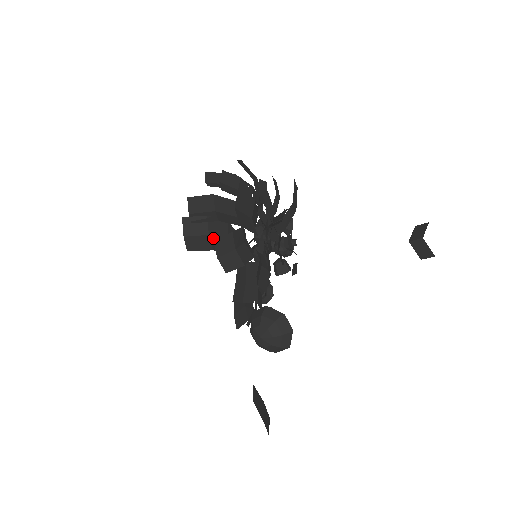
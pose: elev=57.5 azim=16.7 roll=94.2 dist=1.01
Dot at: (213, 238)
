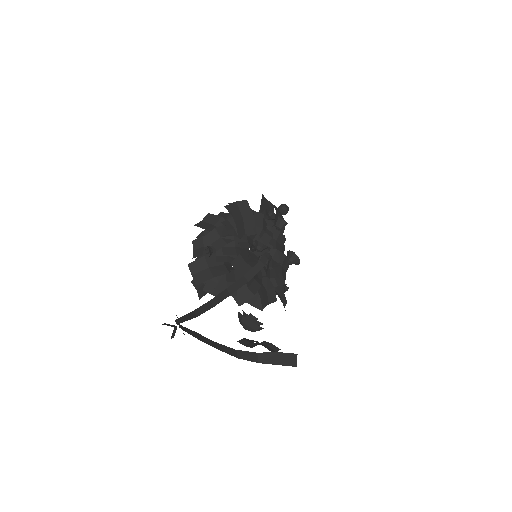
Dot at: occluded
